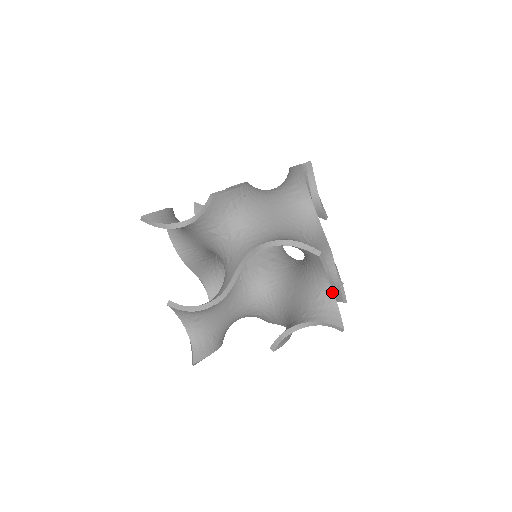
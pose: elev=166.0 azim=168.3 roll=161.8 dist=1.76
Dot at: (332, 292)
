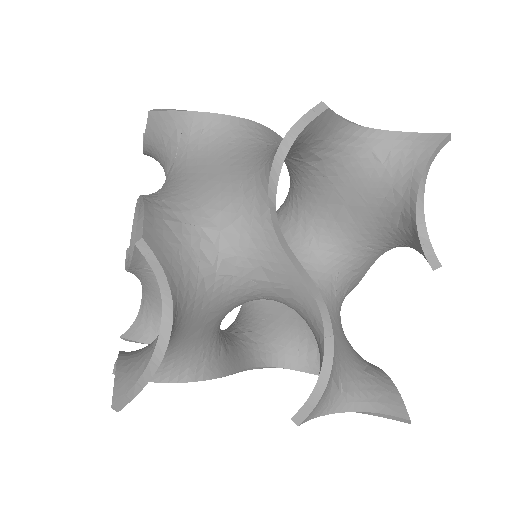
Dot at: (159, 335)
